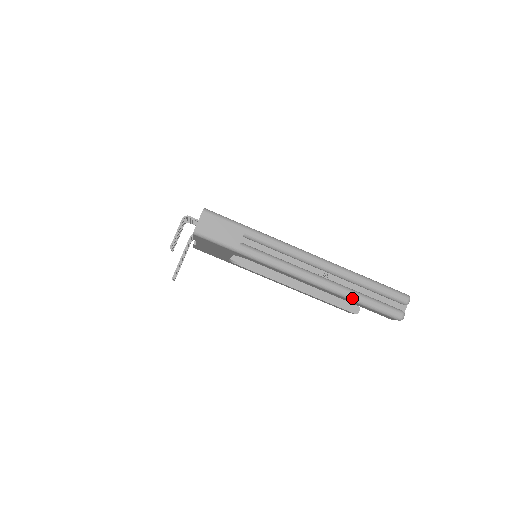
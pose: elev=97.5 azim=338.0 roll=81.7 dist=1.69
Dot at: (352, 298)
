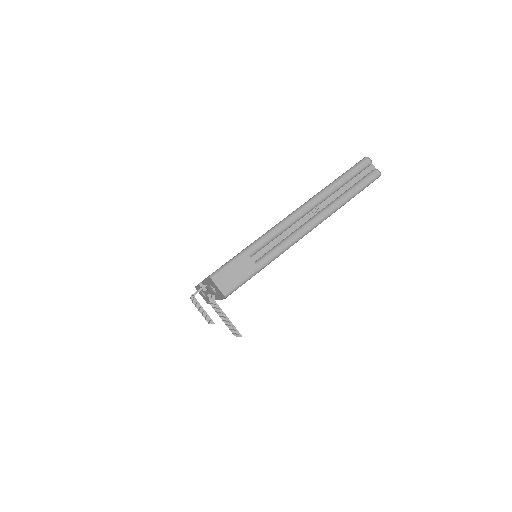
Dot at: (345, 201)
